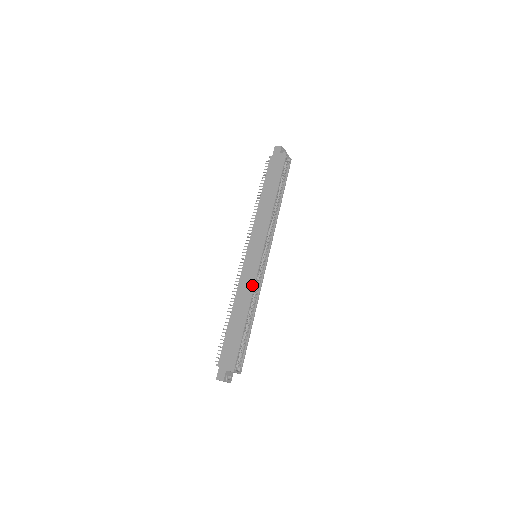
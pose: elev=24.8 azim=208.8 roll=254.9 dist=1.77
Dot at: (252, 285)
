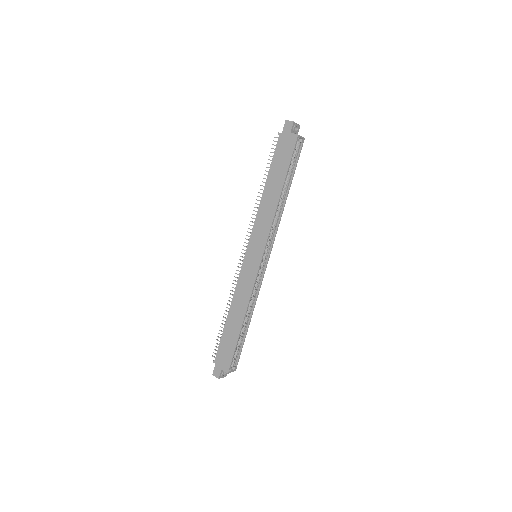
Dot at: (249, 292)
